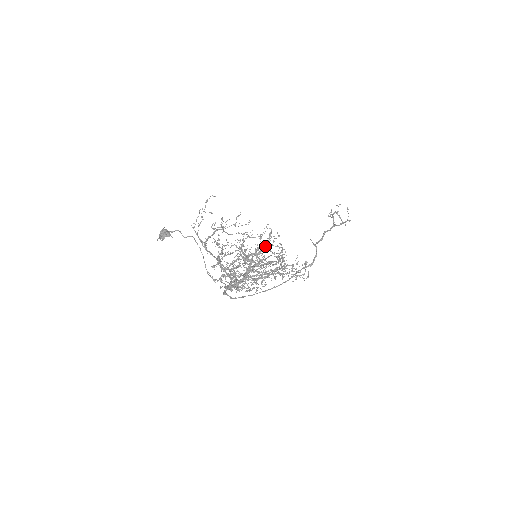
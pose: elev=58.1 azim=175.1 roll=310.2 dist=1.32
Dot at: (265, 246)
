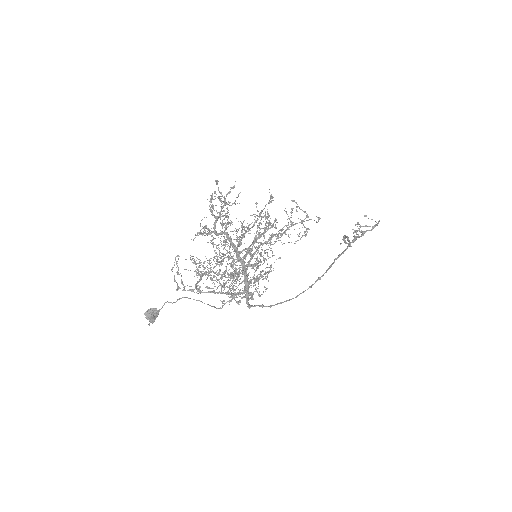
Dot at: (211, 197)
